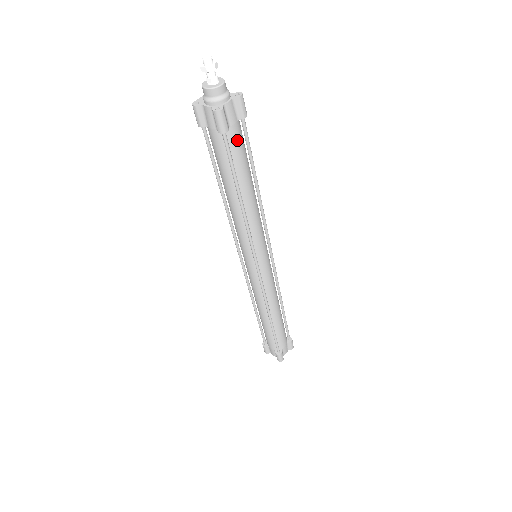
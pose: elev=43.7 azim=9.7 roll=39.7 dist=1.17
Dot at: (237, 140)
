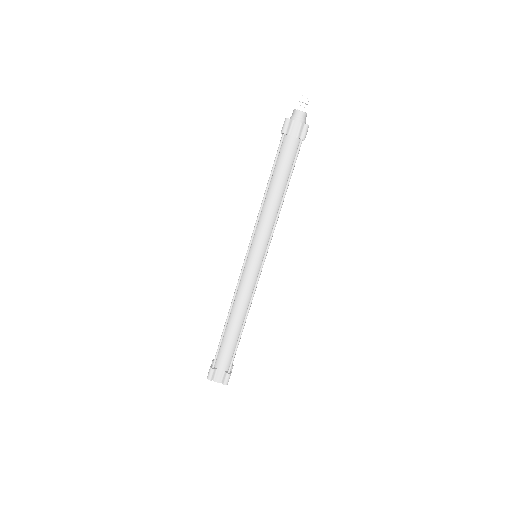
Dot at: (289, 148)
